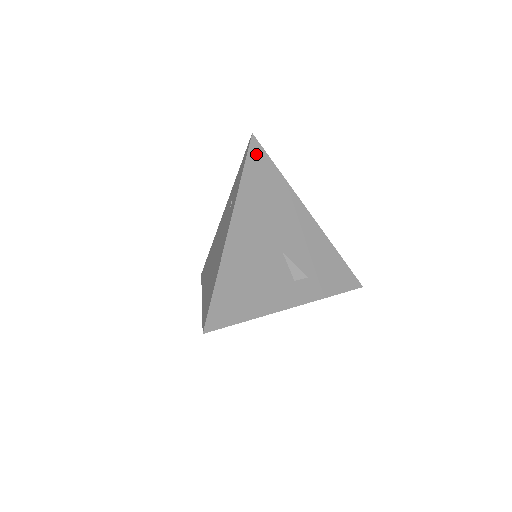
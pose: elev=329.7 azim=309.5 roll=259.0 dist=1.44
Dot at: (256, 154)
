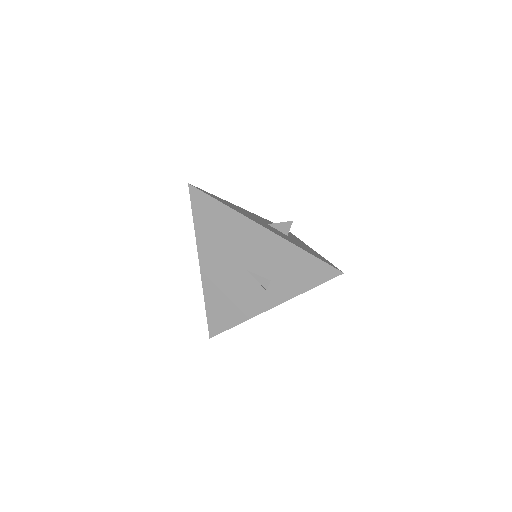
Dot at: (198, 200)
